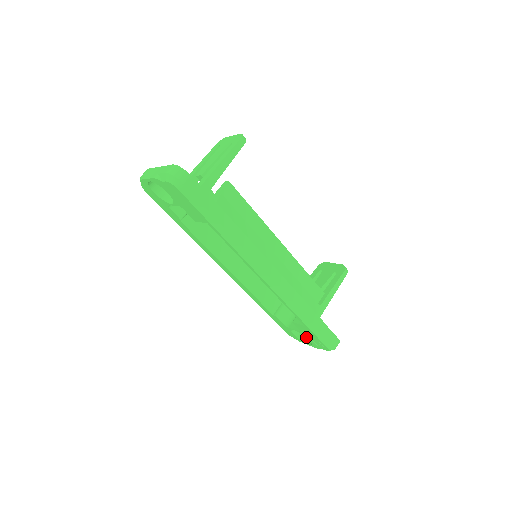
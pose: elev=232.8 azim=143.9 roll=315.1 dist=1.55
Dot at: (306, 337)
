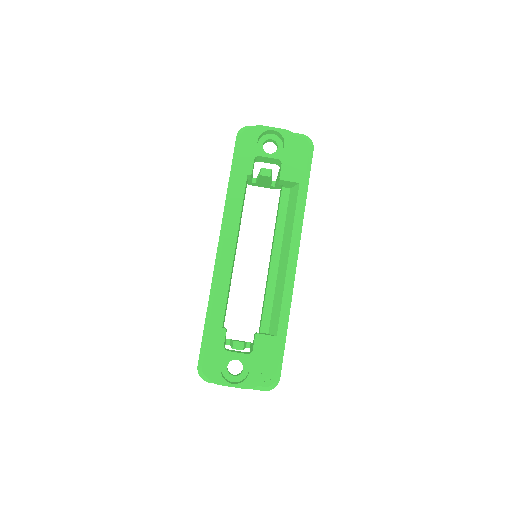
Dot at: (249, 364)
